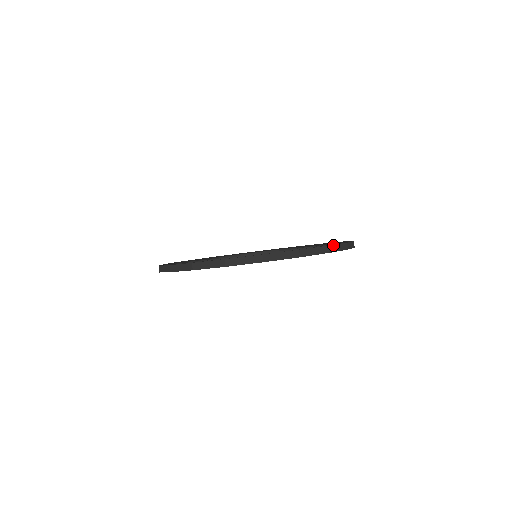
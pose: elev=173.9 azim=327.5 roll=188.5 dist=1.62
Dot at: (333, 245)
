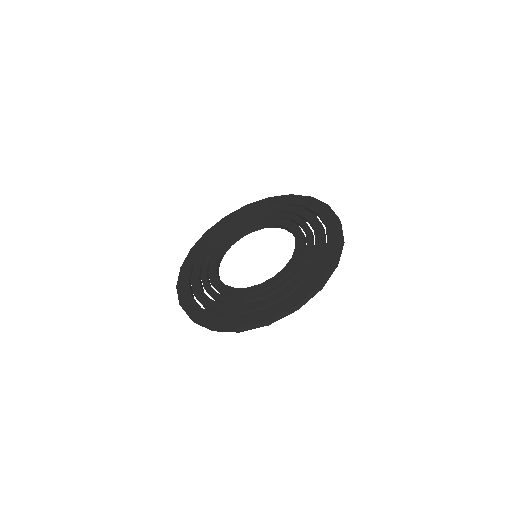
Dot at: (342, 234)
